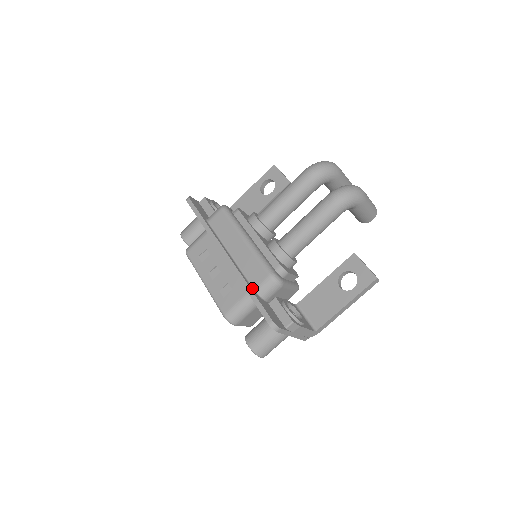
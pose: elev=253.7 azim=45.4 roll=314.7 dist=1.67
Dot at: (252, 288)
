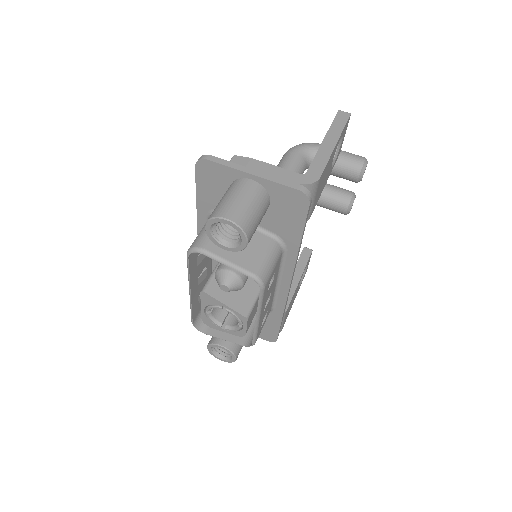
Dot at: occluded
